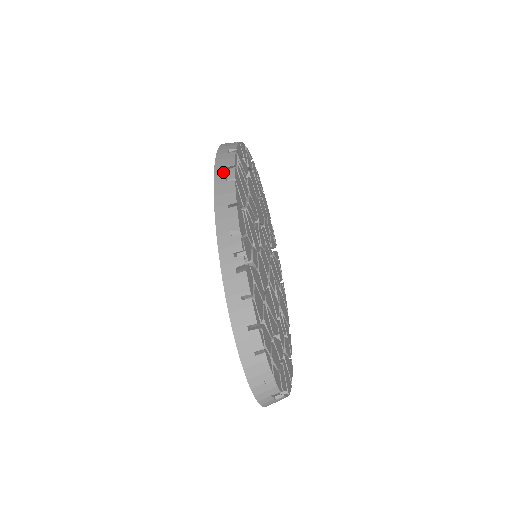
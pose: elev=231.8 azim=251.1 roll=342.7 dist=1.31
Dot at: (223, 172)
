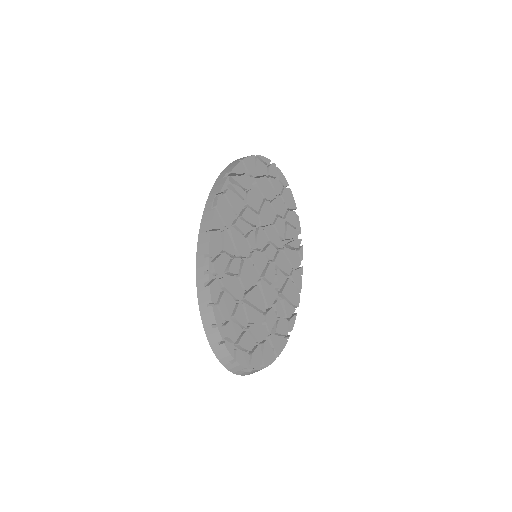
Dot at: (211, 200)
